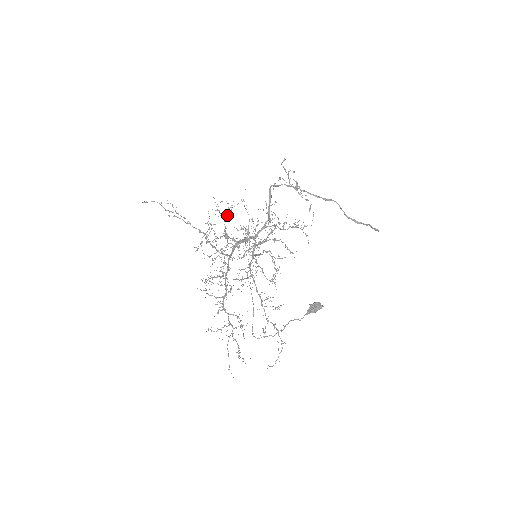
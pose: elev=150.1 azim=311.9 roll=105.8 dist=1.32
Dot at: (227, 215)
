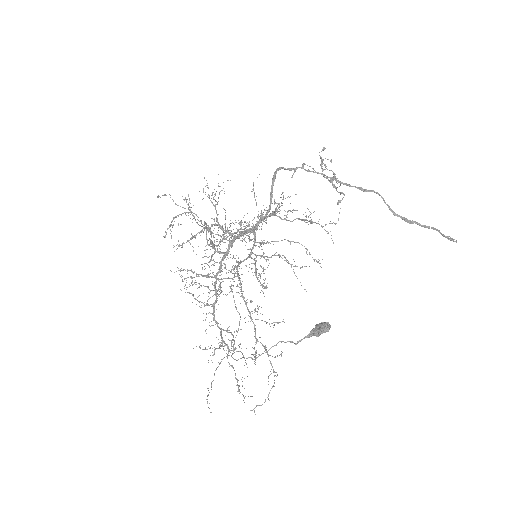
Dot at: occluded
